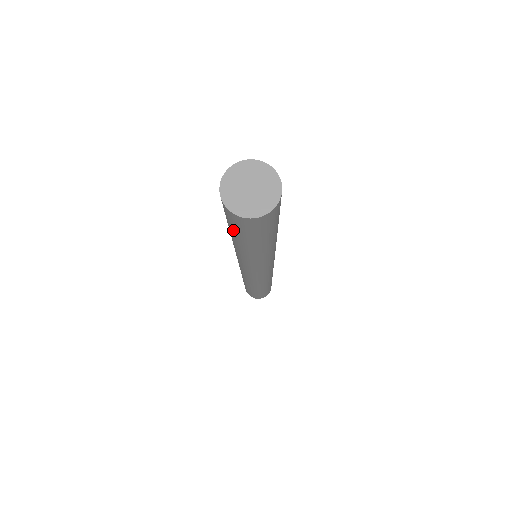
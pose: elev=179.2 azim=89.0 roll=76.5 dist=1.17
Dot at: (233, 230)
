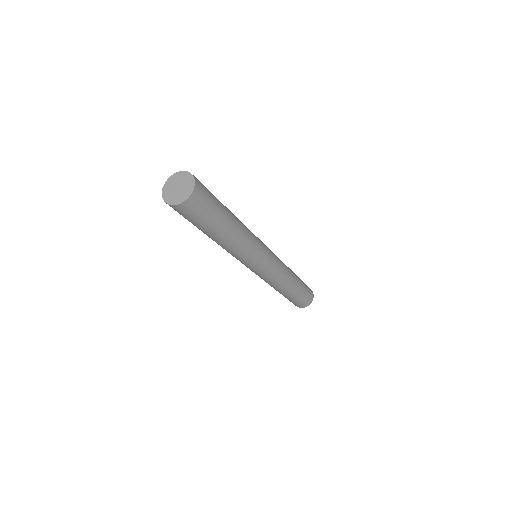
Dot at: occluded
